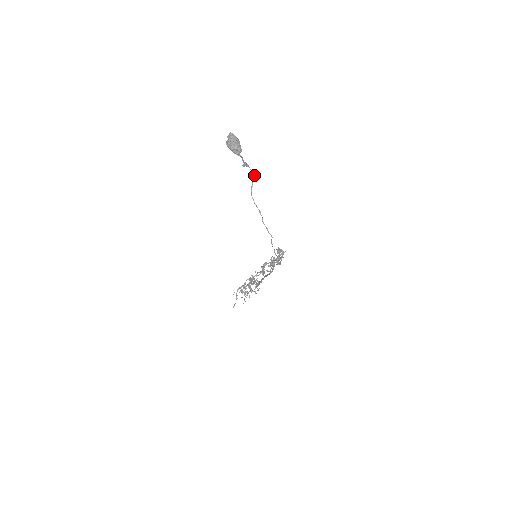
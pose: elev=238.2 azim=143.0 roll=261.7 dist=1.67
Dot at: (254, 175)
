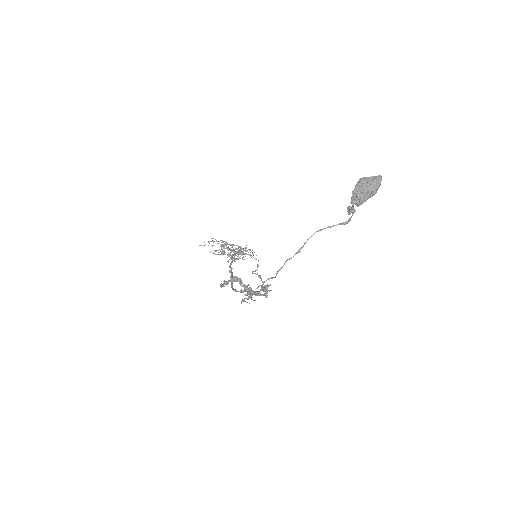
Dot at: (346, 223)
